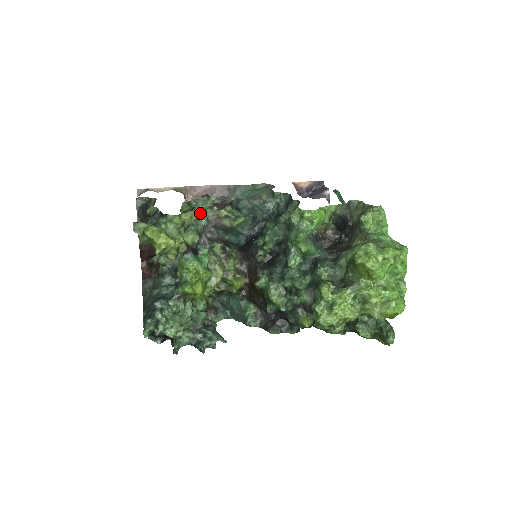
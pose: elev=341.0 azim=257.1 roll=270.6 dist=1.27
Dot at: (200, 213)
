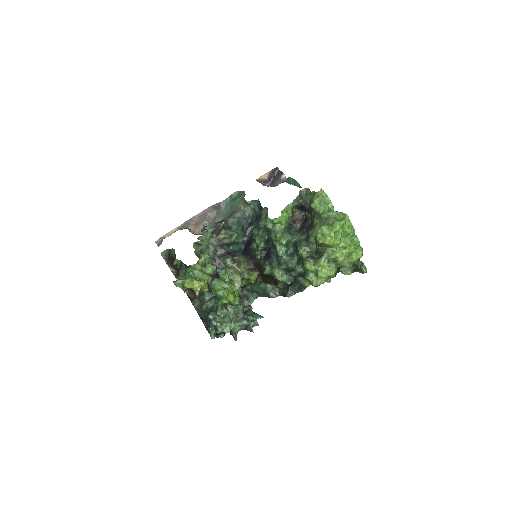
Dot at: (206, 244)
